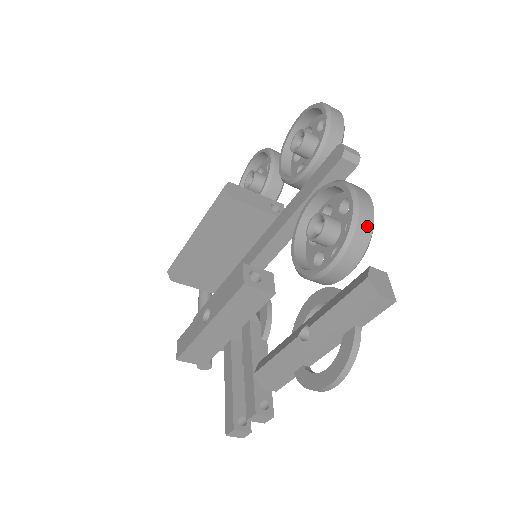
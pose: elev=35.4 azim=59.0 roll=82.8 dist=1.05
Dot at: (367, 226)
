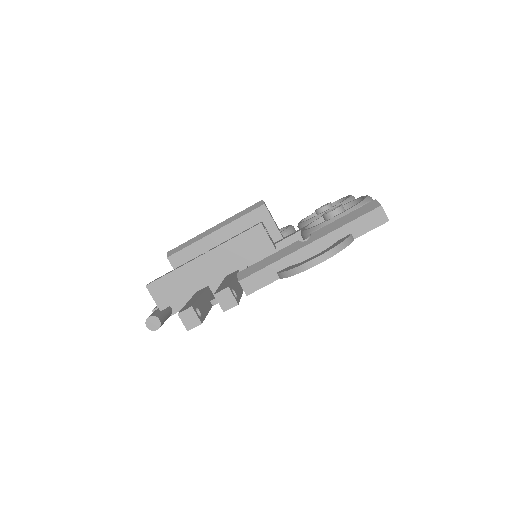
Dot at: occluded
